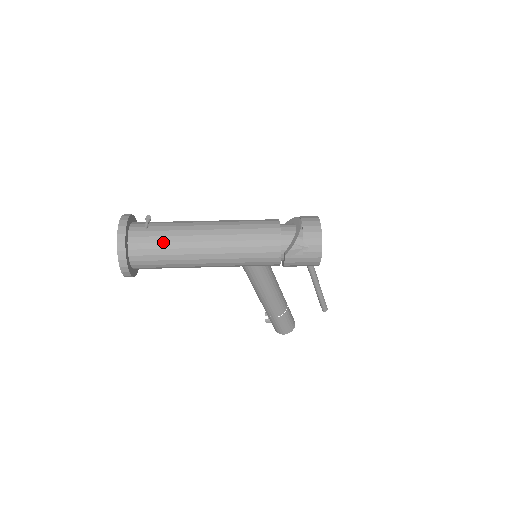
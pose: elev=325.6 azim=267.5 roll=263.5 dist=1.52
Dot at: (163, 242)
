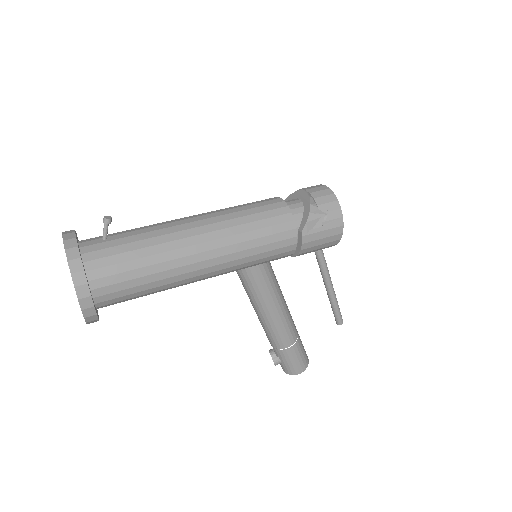
Dot at: (137, 249)
